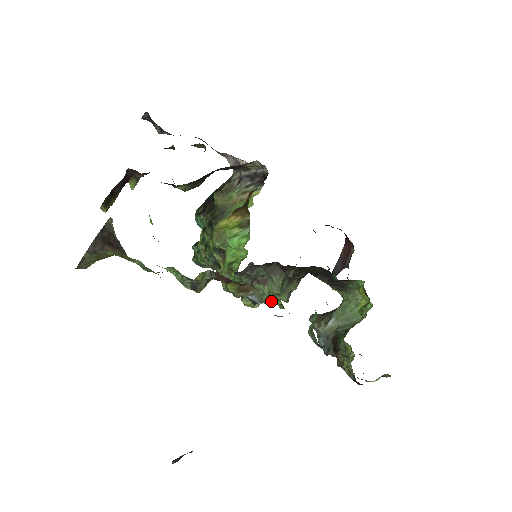
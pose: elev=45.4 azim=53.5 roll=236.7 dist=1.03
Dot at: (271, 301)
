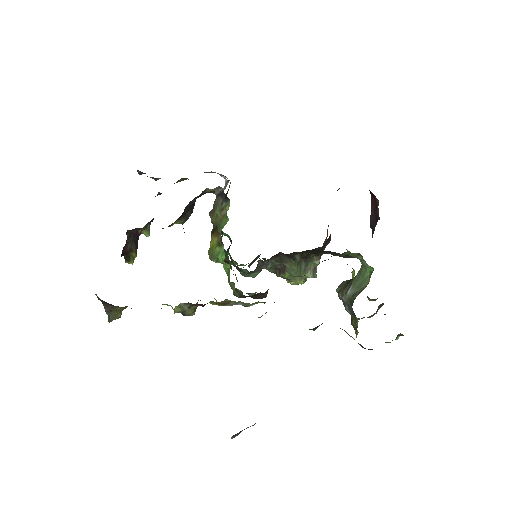
Dot at: (256, 303)
